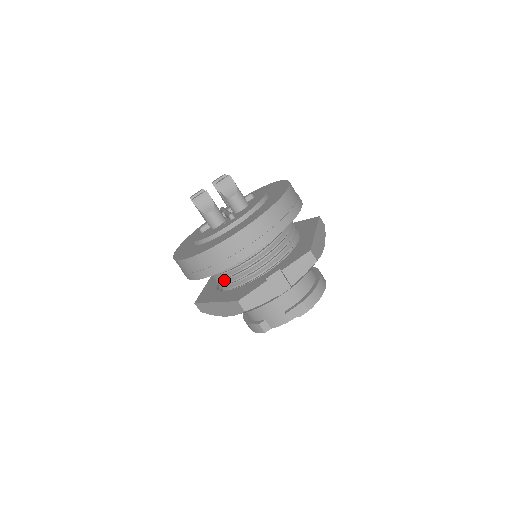
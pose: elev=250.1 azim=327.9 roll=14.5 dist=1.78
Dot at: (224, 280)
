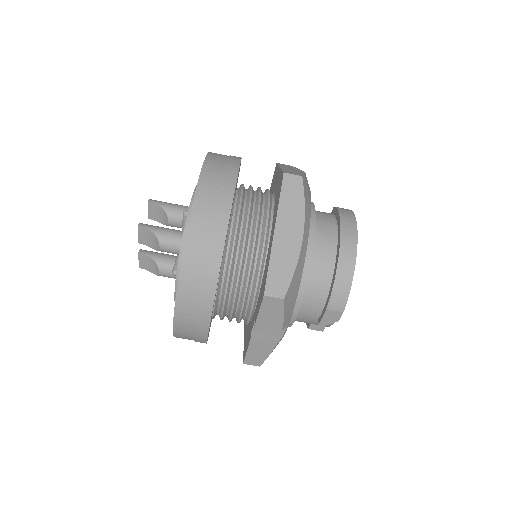
Dot at: occluded
